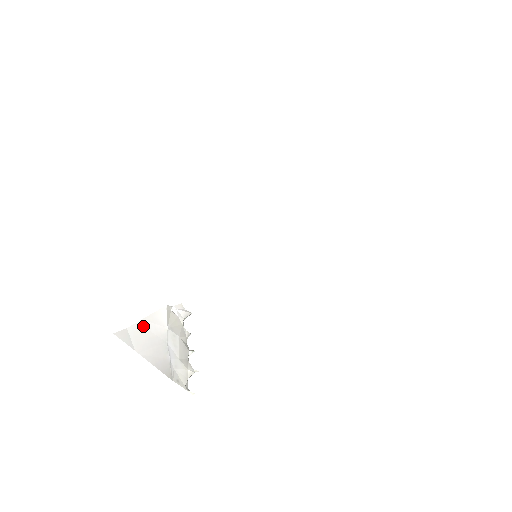
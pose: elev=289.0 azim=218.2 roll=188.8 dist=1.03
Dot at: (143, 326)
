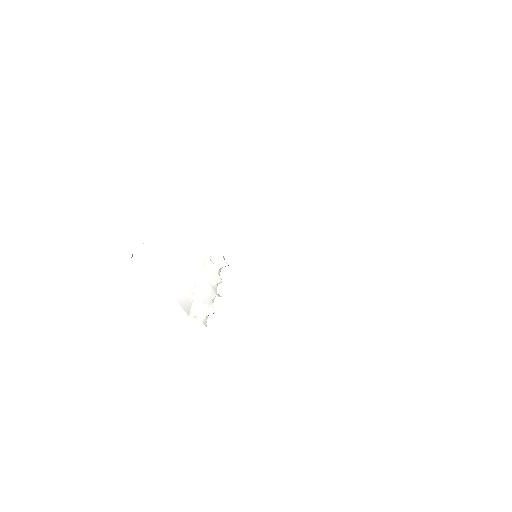
Dot at: (179, 268)
